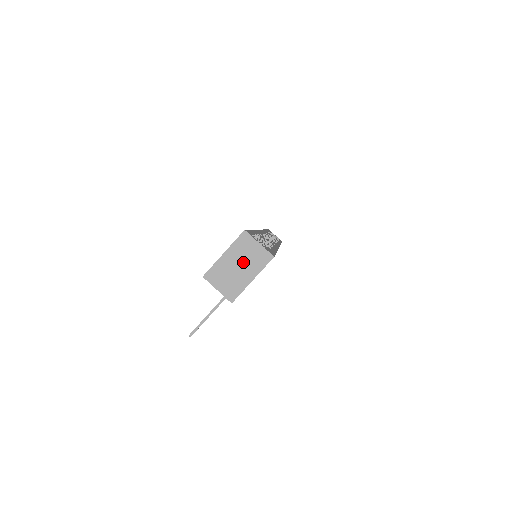
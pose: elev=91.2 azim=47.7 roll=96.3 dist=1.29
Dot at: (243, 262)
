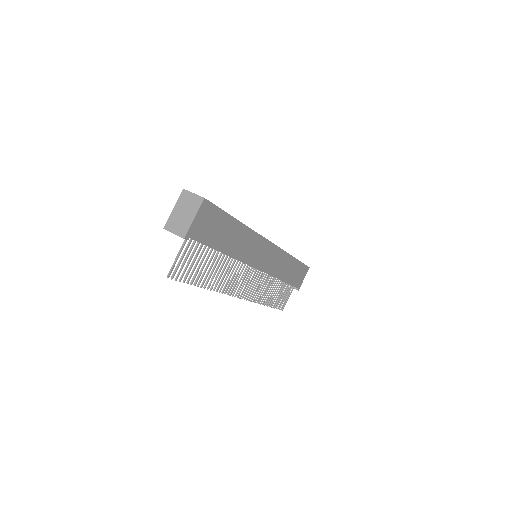
Dot at: (186, 209)
